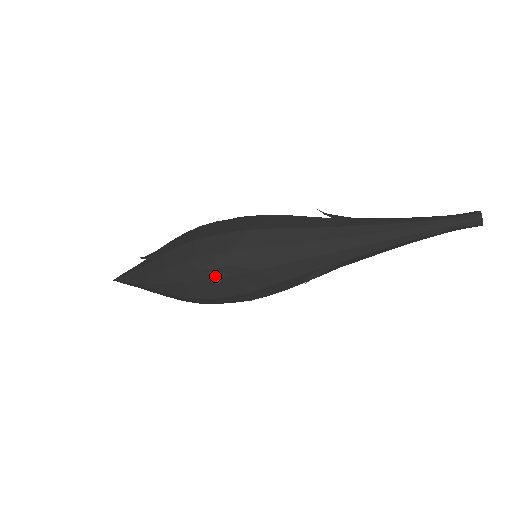
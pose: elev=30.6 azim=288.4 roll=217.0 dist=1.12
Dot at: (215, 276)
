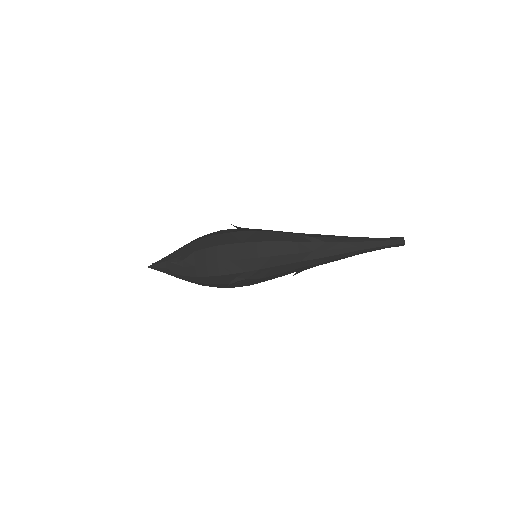
Dot at: occluded
